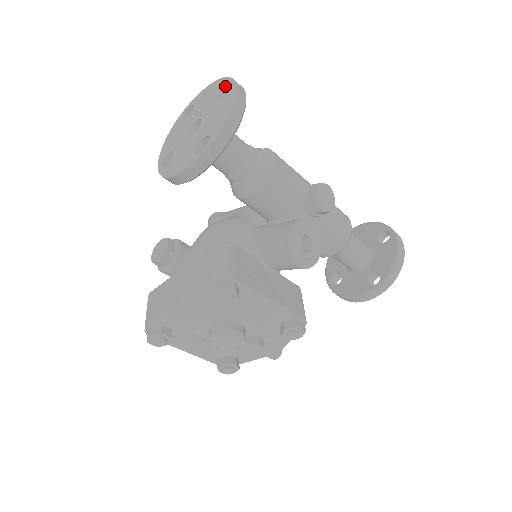
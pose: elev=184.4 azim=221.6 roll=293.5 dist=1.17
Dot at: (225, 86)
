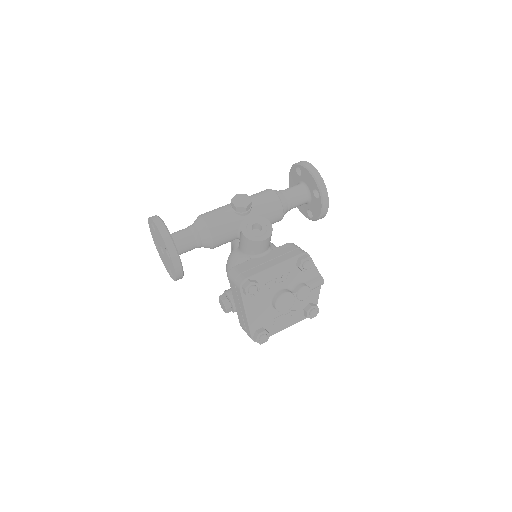
Dot at: (151, 223)
